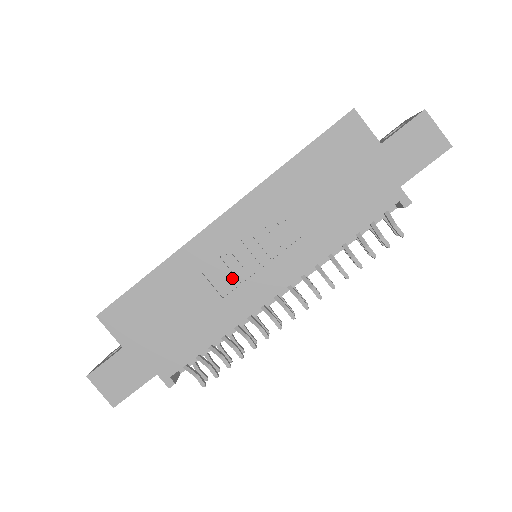
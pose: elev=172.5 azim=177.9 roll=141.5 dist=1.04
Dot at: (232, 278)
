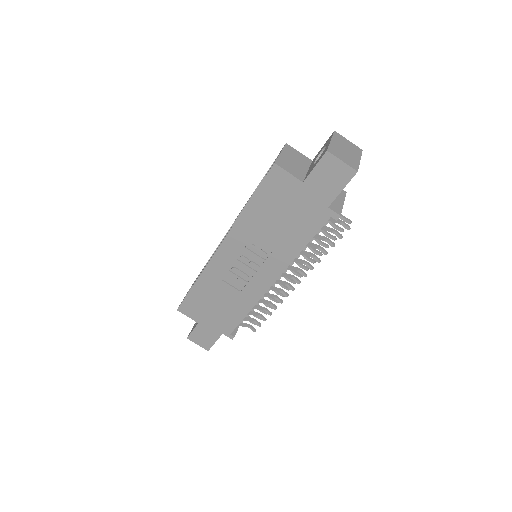
Dot at: (241, 280)
